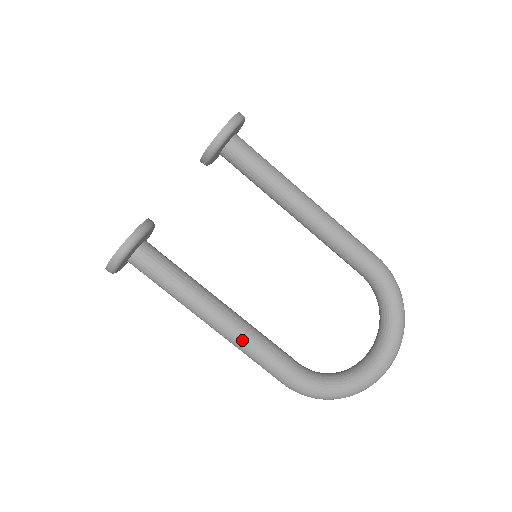
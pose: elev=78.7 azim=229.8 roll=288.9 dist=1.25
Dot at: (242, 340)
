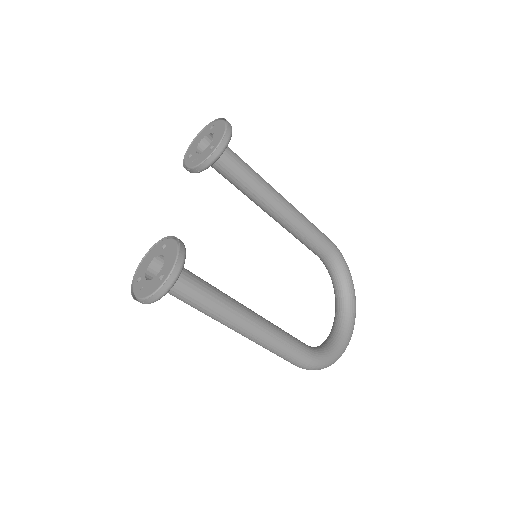
Dot at: (271, 336)
